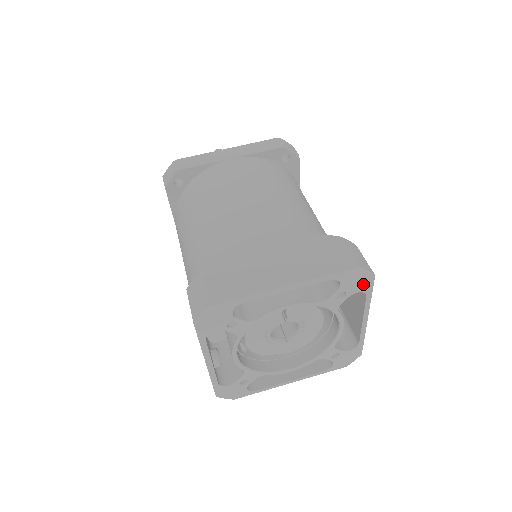
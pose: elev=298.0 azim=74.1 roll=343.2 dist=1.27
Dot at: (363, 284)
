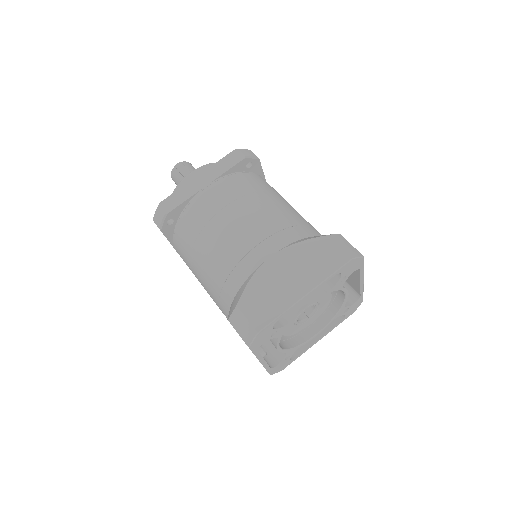
Dot at: (357, 265)
